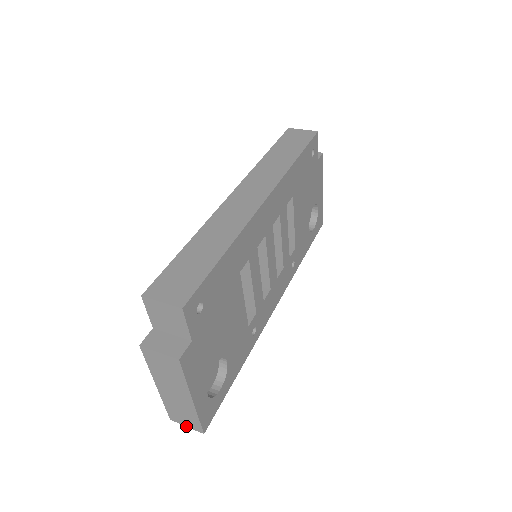
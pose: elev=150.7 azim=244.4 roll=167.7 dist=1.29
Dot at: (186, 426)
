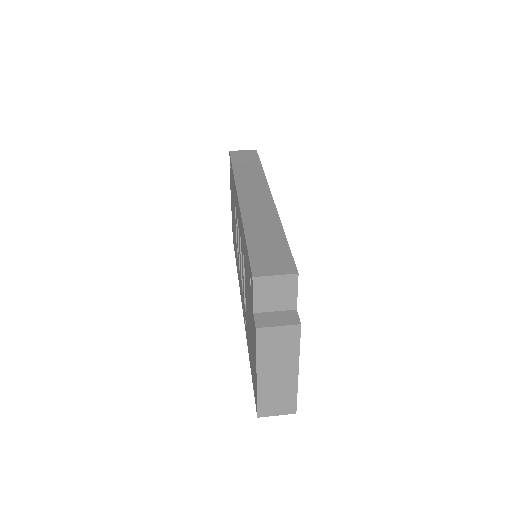
Dot at: (276, 415)
